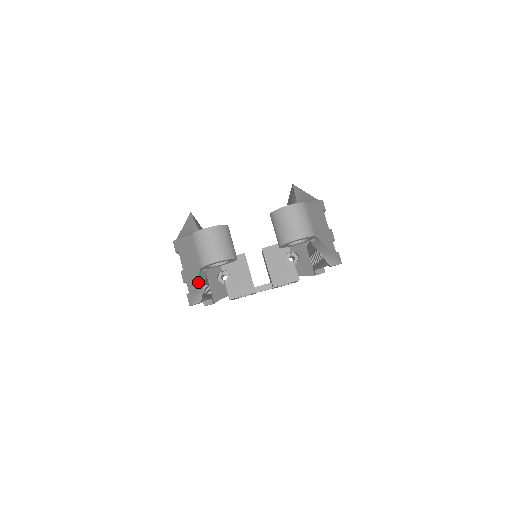
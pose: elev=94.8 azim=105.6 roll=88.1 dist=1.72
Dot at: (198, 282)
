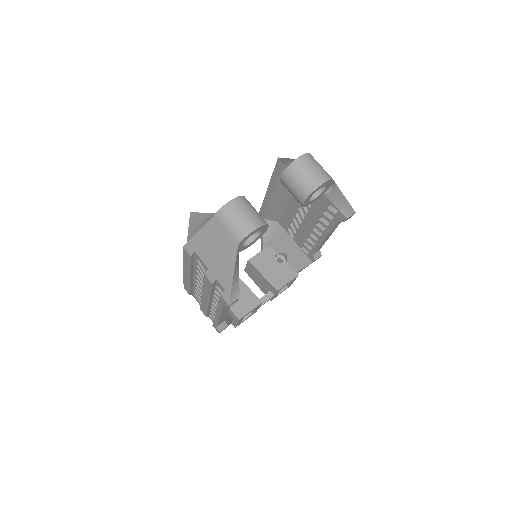
Dot at: (235, 268)
